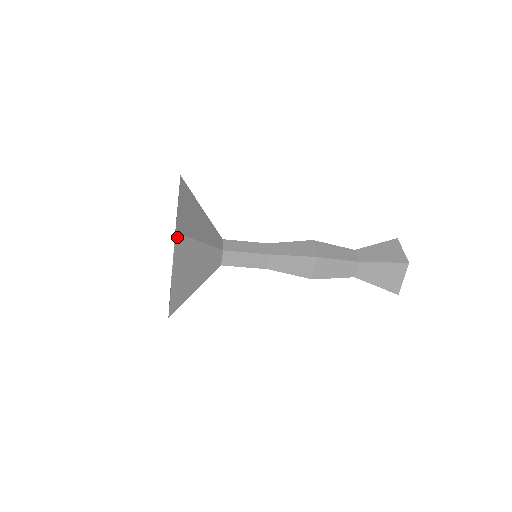
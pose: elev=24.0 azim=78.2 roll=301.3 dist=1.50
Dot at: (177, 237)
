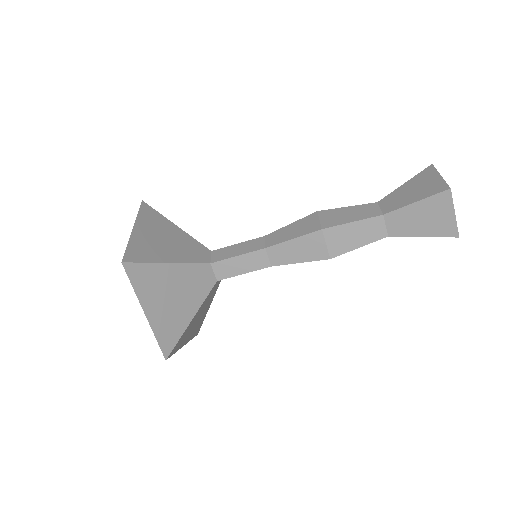
Dot at: (127, 267)
